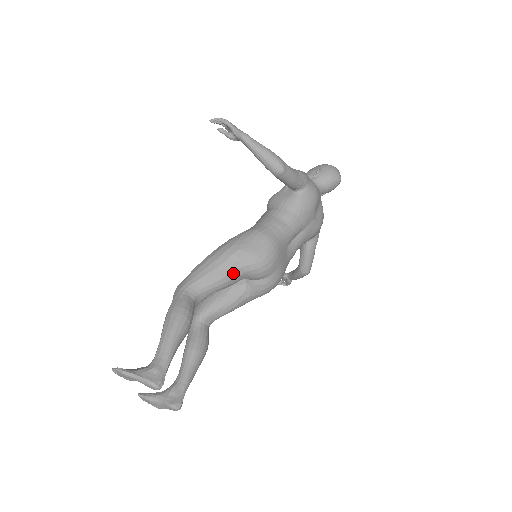
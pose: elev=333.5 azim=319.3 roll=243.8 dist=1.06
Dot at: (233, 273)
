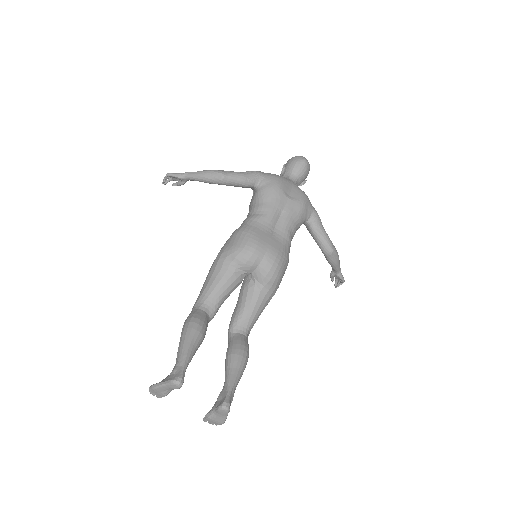
Dot at: (226, 272)
